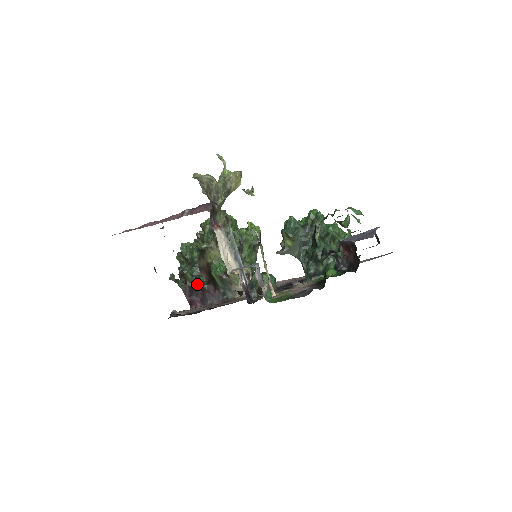
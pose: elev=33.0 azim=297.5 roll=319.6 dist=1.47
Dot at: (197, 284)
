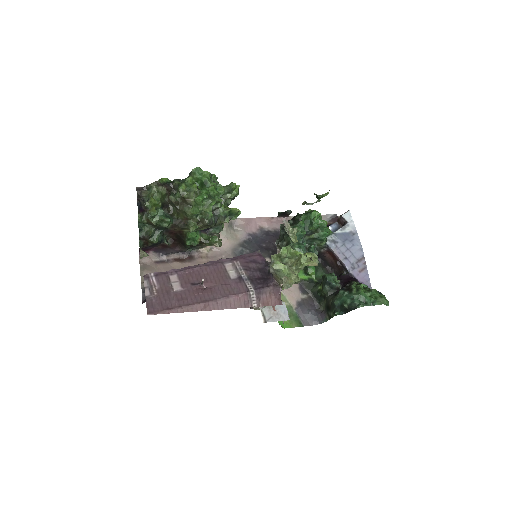
Dot at: (160, 244)
